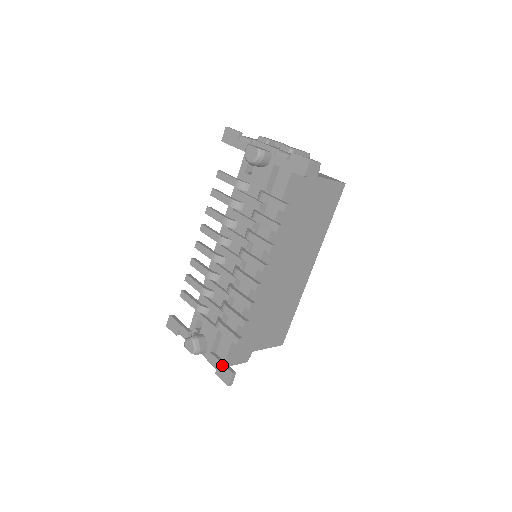
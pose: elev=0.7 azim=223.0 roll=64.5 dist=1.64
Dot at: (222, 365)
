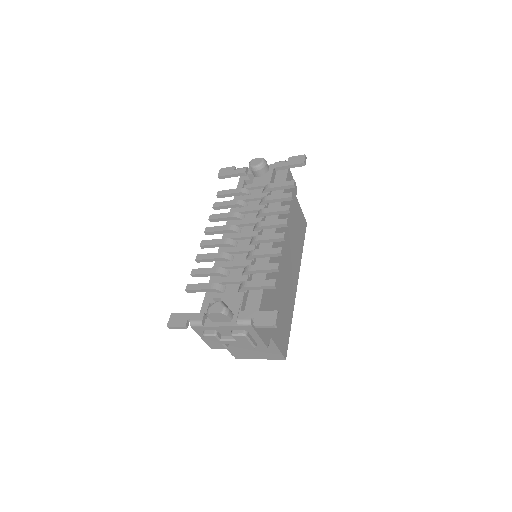
Dot at: (261, 312)
